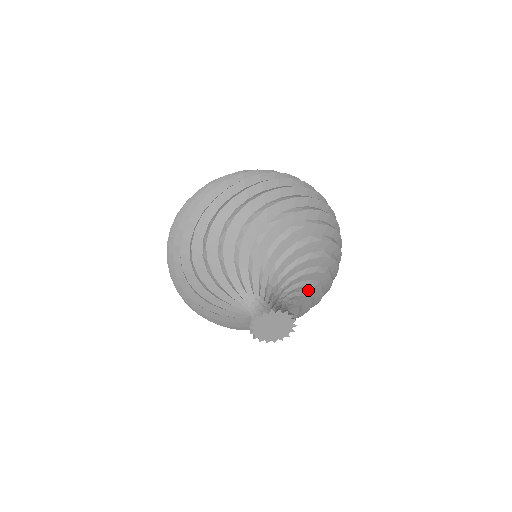
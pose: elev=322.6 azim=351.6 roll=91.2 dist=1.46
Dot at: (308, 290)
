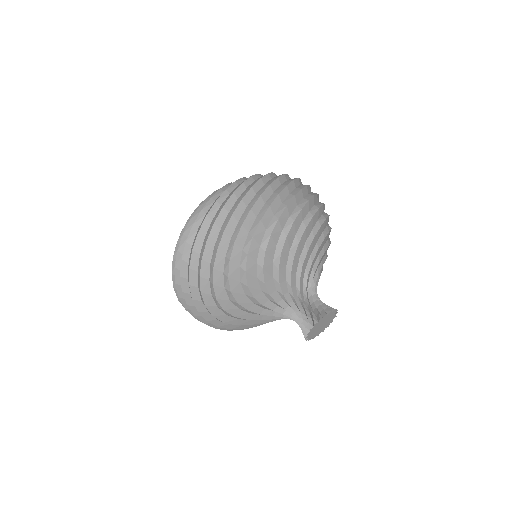
Dot at: occluded
